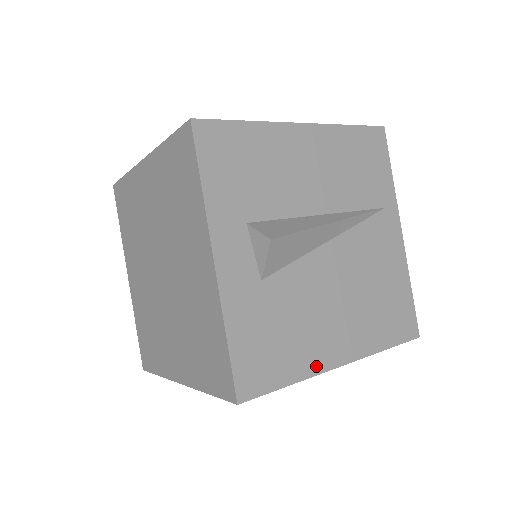
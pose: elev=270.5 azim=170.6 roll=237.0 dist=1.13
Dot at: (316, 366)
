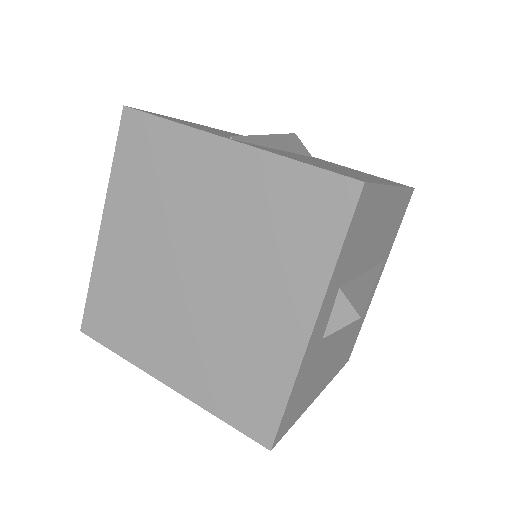
Dot at: (310, 401)
